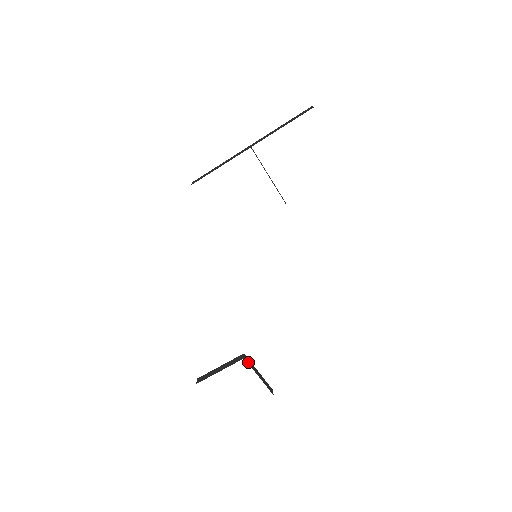
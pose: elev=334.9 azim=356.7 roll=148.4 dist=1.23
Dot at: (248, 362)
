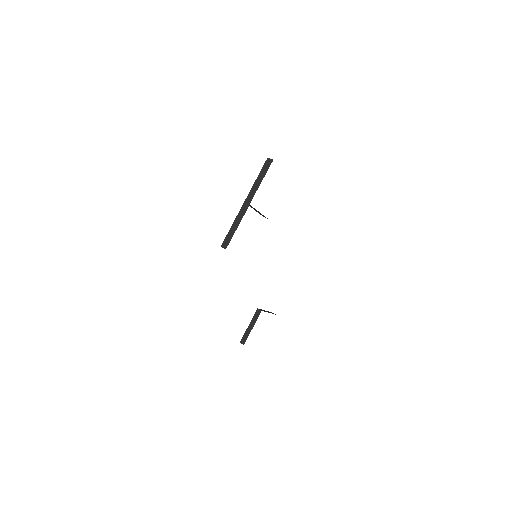
Dot at: occluded
